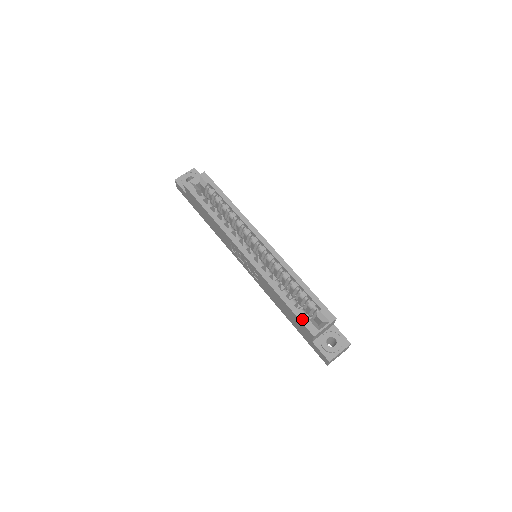
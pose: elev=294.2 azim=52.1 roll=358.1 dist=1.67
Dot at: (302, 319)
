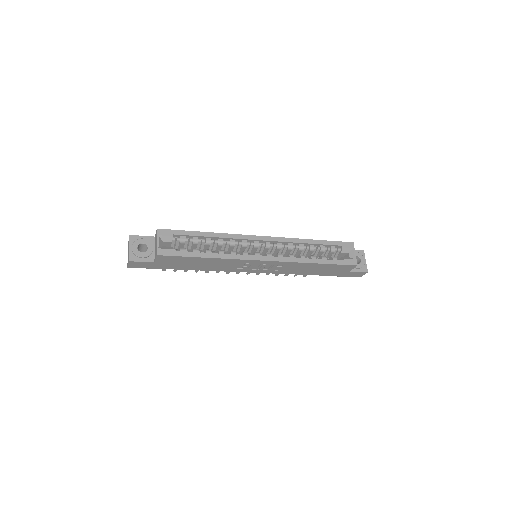
Dot at: (342, 263)
